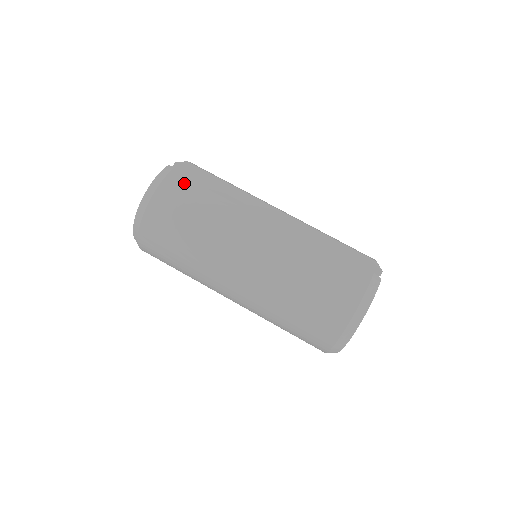
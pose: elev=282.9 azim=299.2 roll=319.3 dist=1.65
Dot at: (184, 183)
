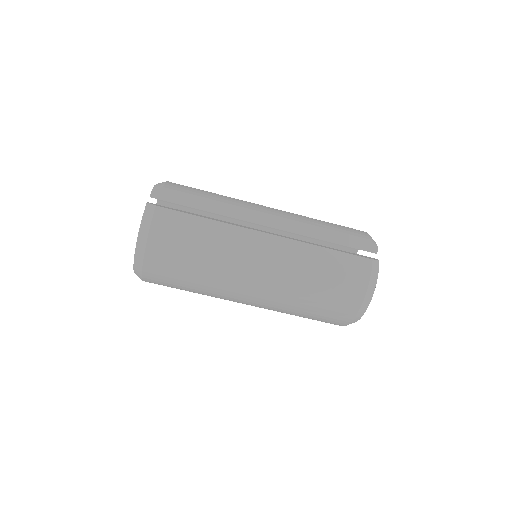
Dot at: (172, 224)
